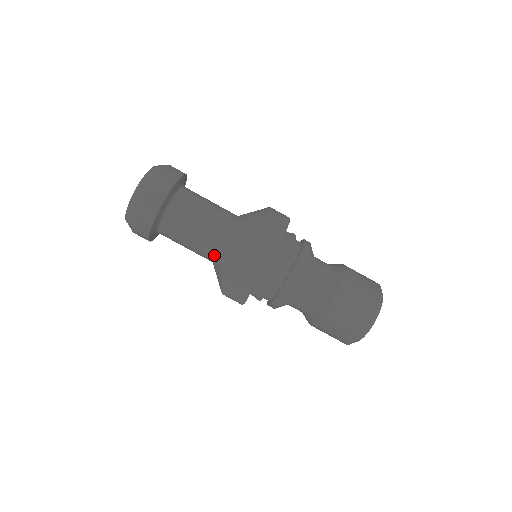
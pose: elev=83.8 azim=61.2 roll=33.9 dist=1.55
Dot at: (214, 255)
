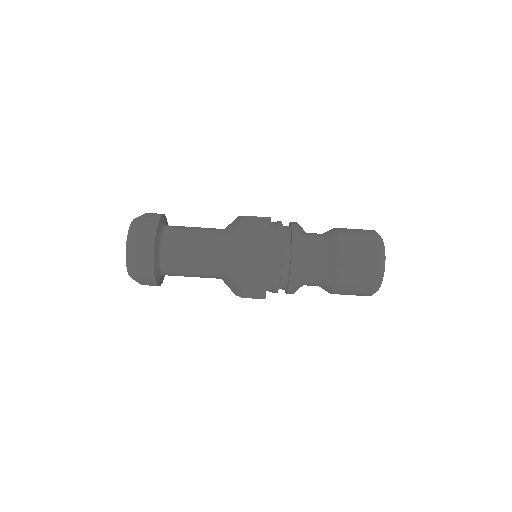
Dot at: occluded
